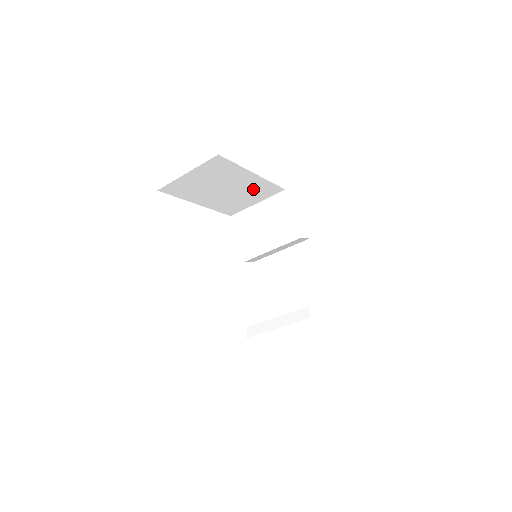
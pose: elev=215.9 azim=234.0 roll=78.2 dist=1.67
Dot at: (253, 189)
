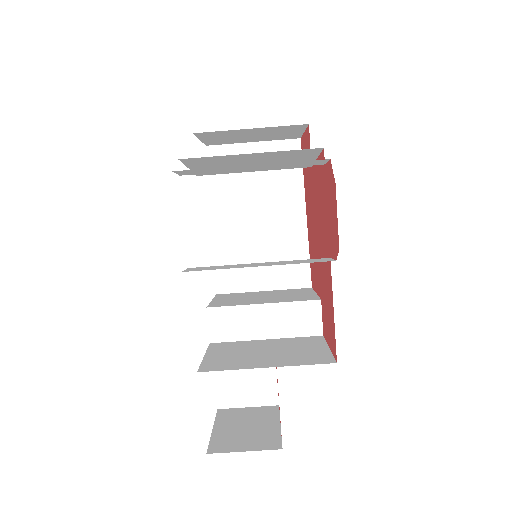
Dot at: (282, 248)
